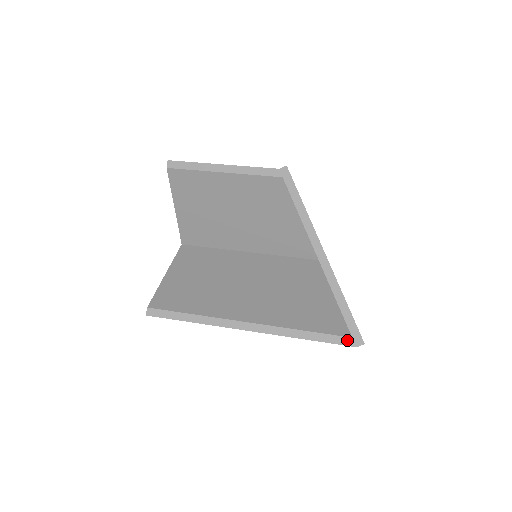
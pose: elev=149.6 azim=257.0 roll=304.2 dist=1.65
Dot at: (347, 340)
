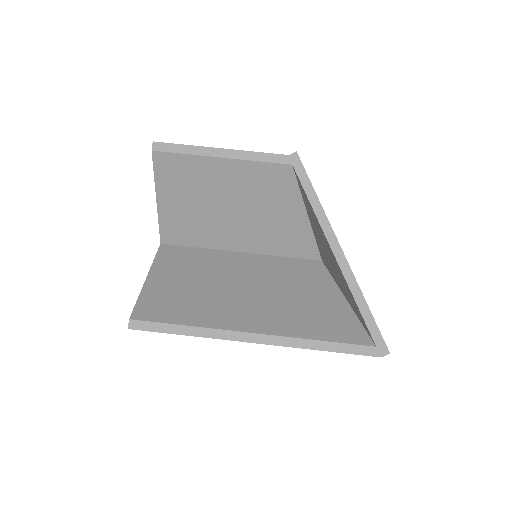
Dot at: (370, 350)
